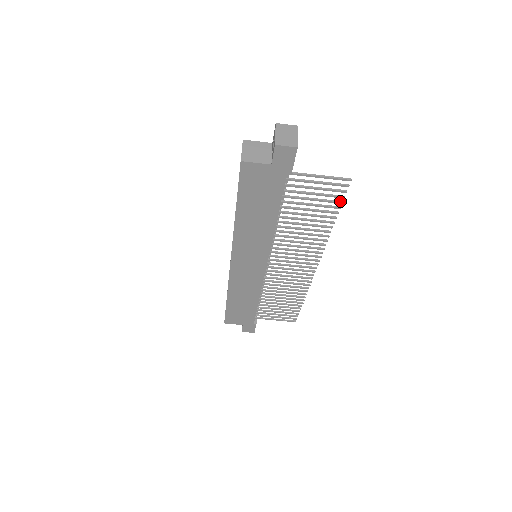
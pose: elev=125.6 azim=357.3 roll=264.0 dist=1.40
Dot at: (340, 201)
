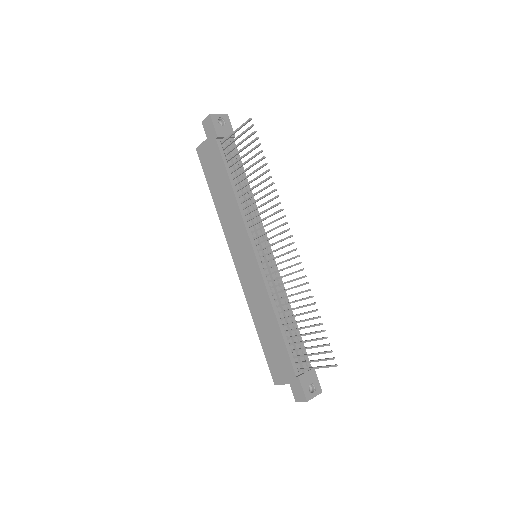
Dot at: (259, 144)
